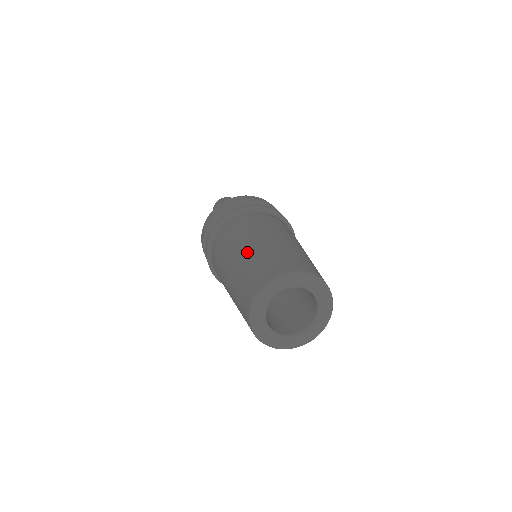
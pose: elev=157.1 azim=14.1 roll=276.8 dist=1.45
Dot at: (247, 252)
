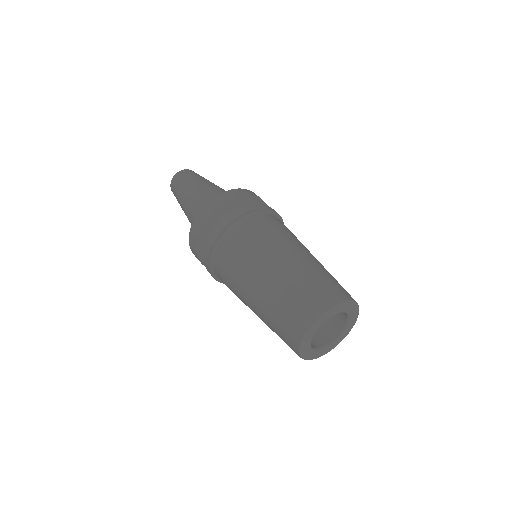
Dot at: (306, 260)
